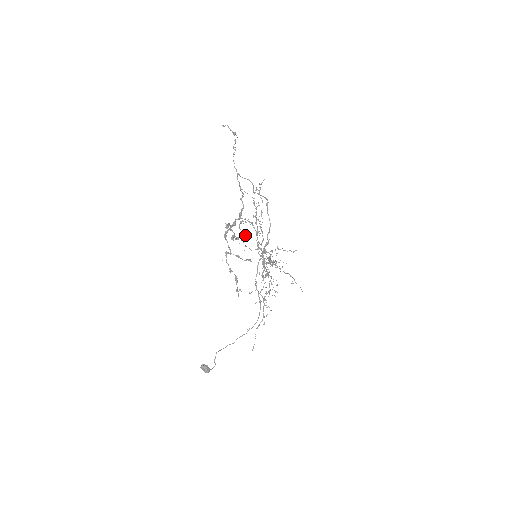
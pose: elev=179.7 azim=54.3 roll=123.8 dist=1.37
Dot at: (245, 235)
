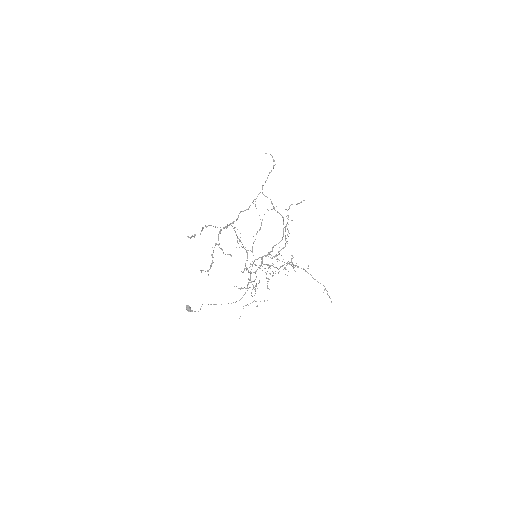
Dot at: occluded
